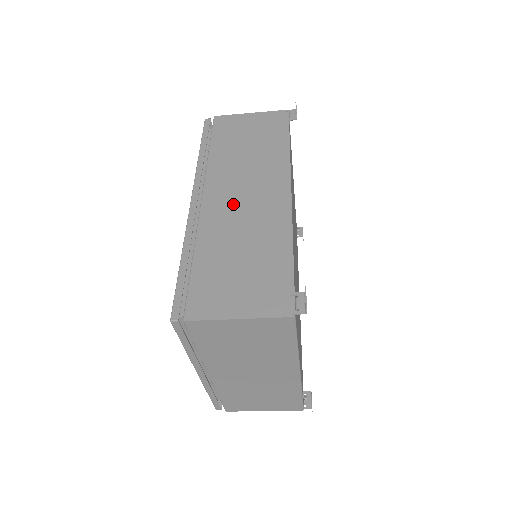
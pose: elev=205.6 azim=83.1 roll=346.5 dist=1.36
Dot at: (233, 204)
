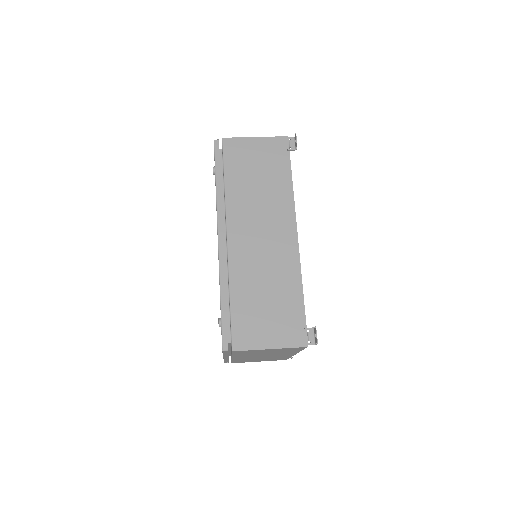
Dot at: (253, 244)
